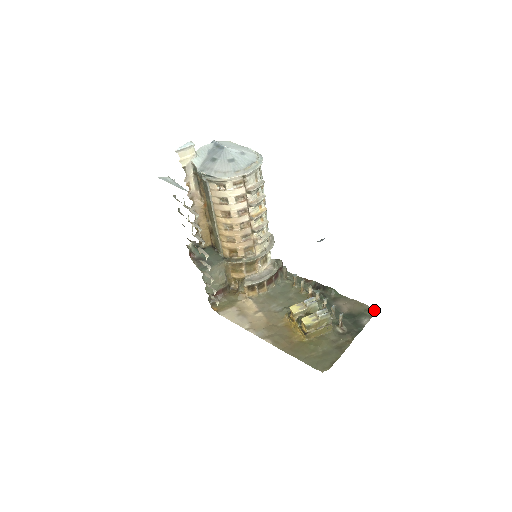
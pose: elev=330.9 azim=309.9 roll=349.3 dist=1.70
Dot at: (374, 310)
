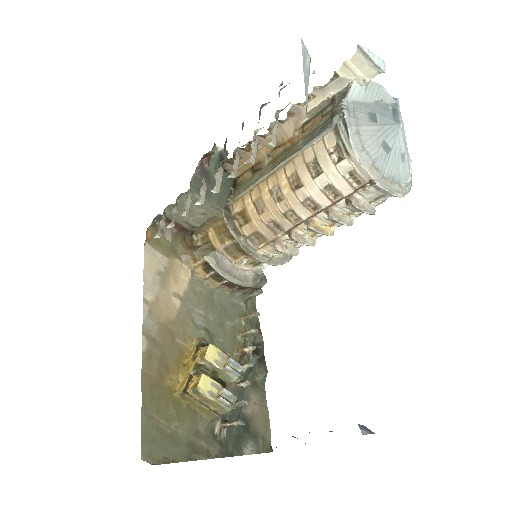
Dot at: (270, 448)
